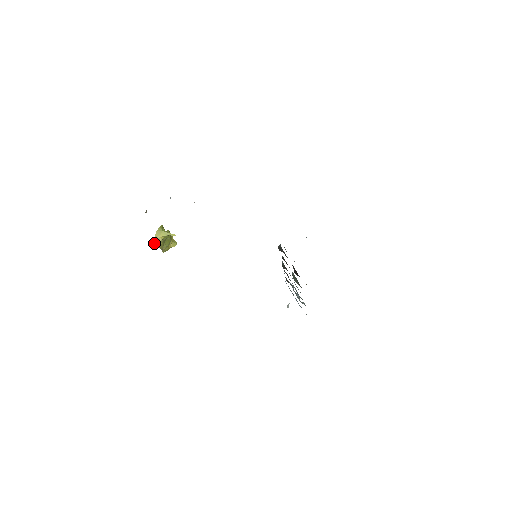
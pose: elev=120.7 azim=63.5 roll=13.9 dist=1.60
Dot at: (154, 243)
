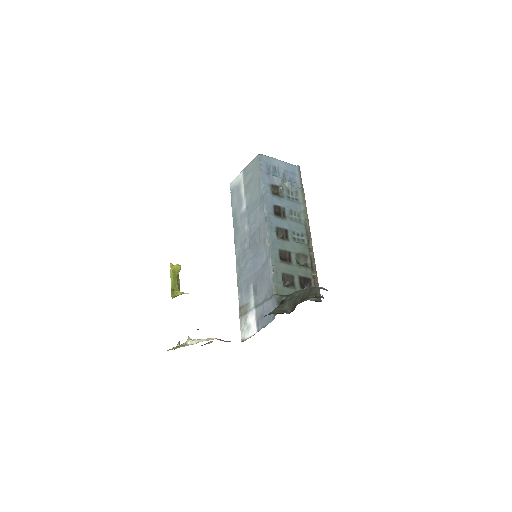
Dot at: occluded
